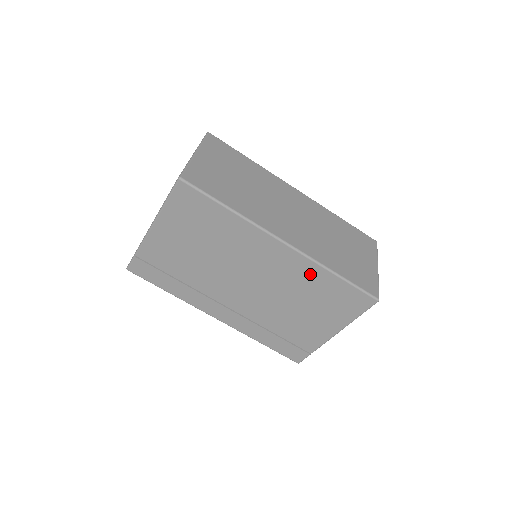
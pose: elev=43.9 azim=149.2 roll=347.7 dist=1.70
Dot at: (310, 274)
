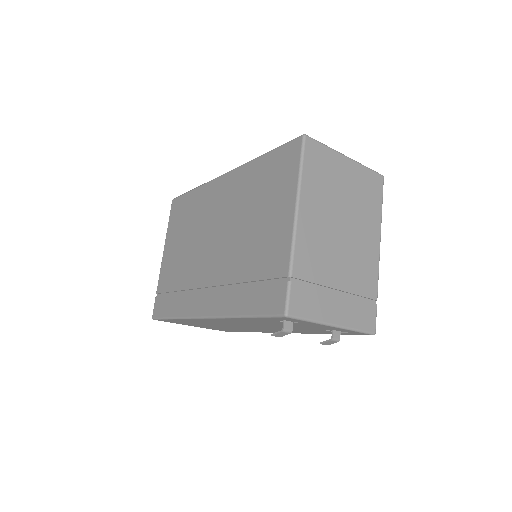
Dot at: (246, 178)
